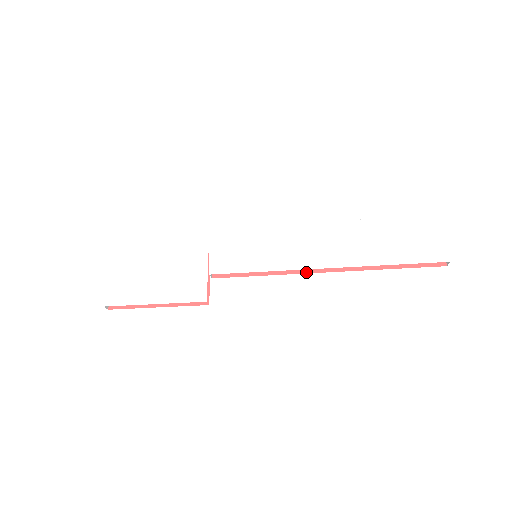
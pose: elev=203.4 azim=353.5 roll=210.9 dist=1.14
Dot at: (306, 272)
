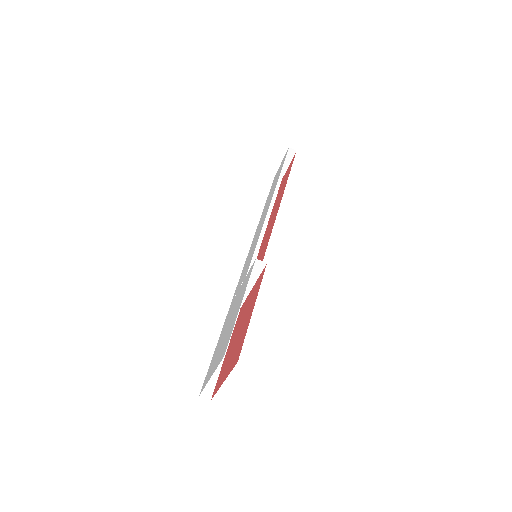
Dot at: occluded
